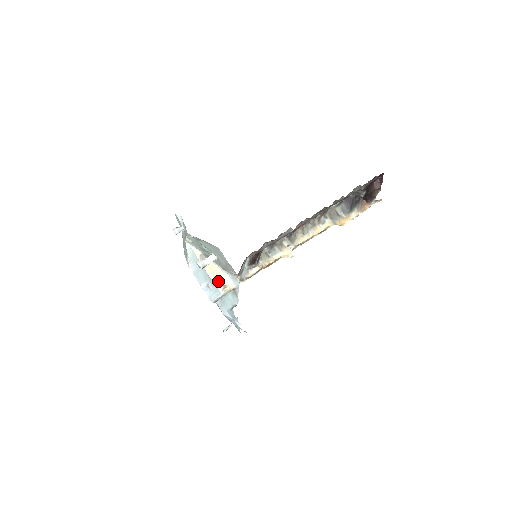
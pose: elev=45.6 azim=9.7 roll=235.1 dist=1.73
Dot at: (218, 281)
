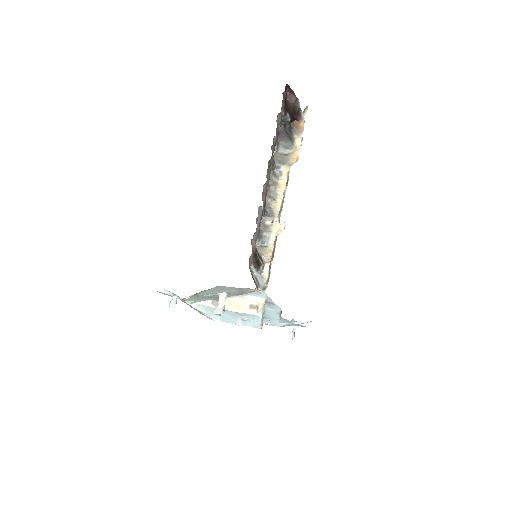
Dot at: (247, 309)
